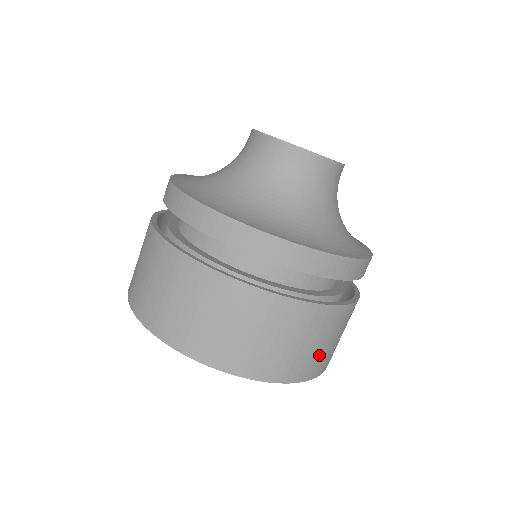
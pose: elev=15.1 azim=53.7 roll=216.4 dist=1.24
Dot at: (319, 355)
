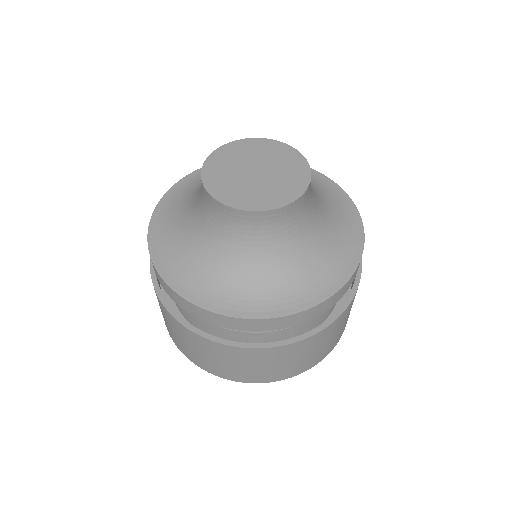
Dot at: (284, 369)
